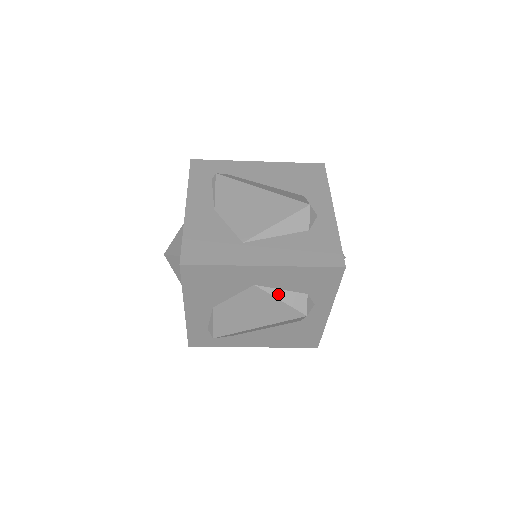
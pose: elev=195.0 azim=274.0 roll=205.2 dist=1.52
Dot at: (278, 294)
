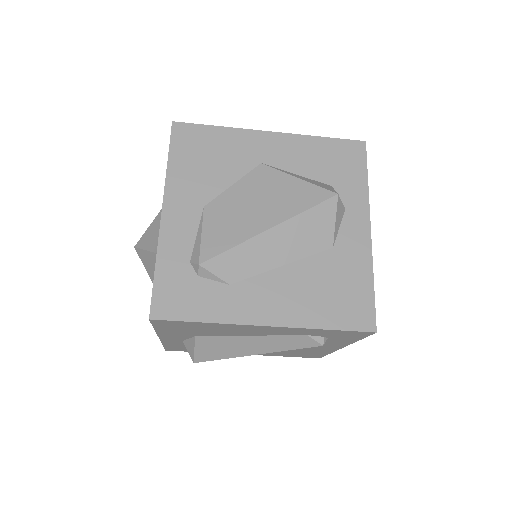
Dot at: (293, 175)
